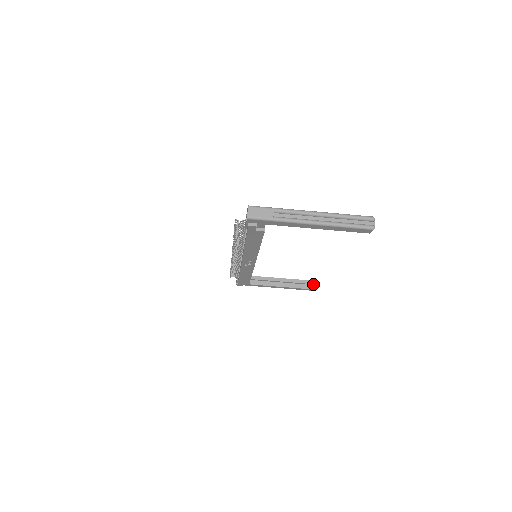
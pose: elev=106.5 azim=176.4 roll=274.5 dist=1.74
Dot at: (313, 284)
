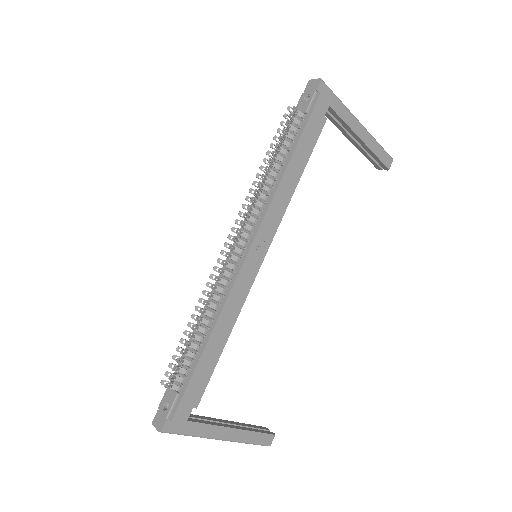
Dot at: occluded
